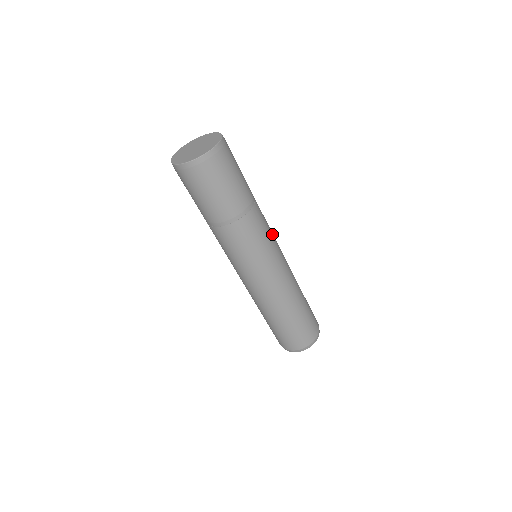
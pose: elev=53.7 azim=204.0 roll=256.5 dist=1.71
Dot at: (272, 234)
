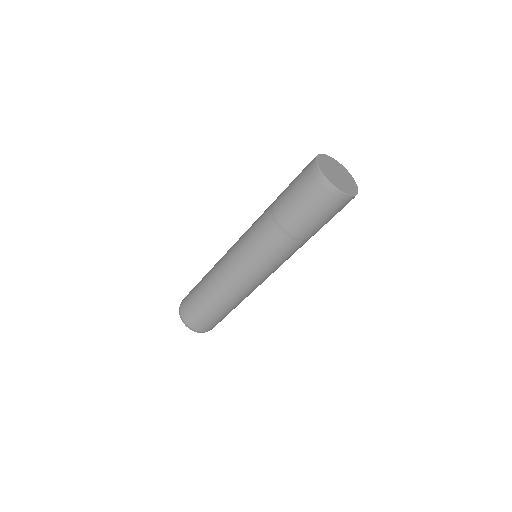
Dot at: occluded
